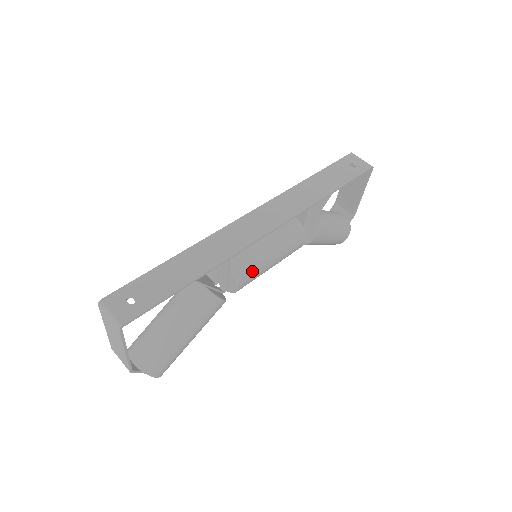
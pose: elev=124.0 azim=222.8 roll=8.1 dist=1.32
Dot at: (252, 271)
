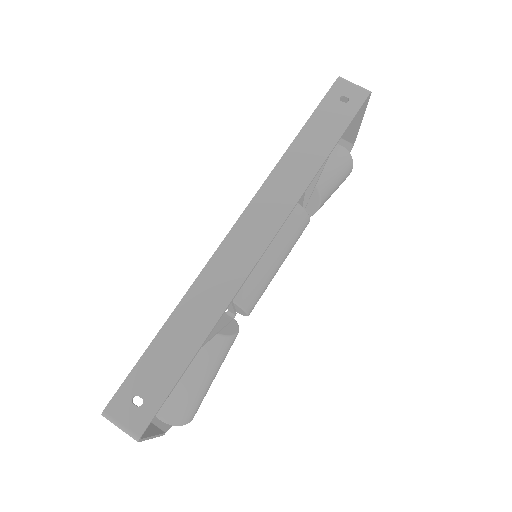
Dot at: (259, 291)
